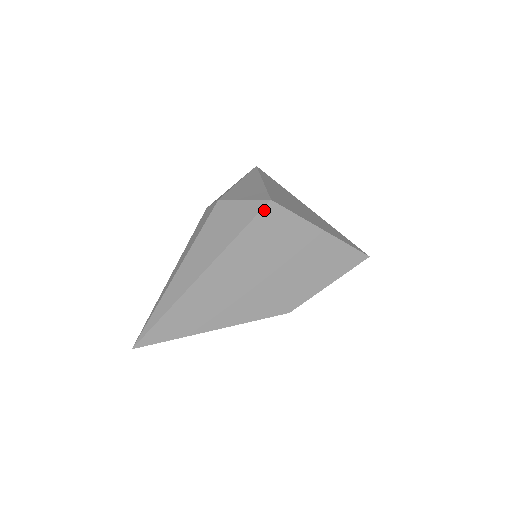
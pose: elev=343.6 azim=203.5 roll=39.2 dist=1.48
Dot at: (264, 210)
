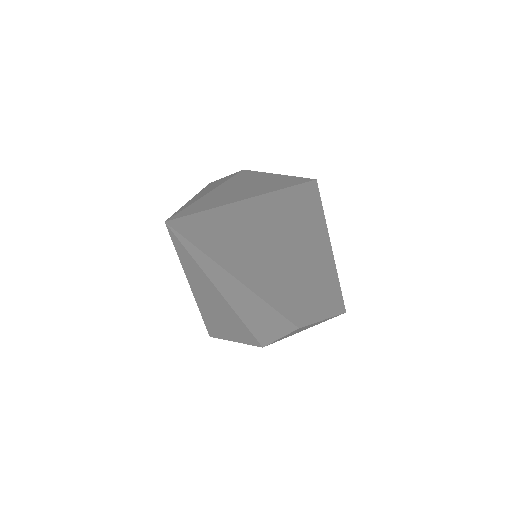
Dot at: (311, 183)
